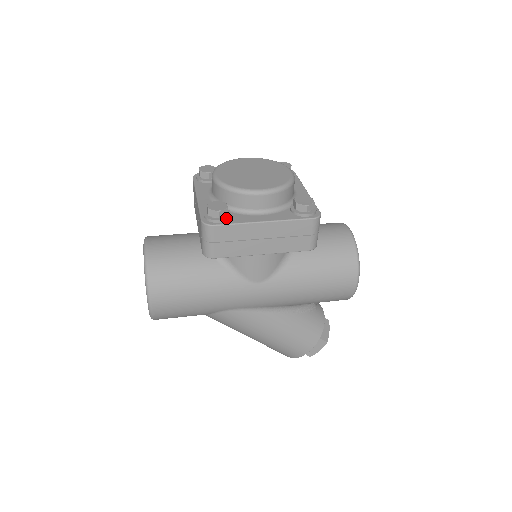
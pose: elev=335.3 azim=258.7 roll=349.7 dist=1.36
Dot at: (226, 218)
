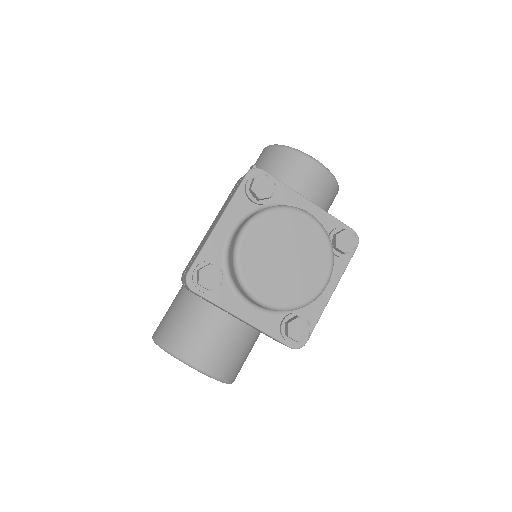
Dot at: (310, 327)
